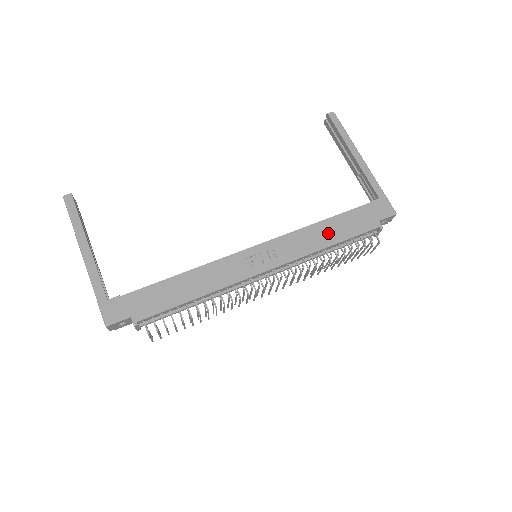
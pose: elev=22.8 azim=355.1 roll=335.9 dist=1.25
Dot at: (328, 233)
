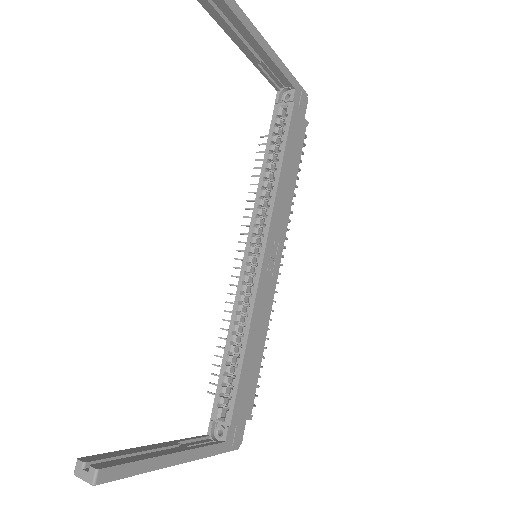
Dot at: (289, 175)
